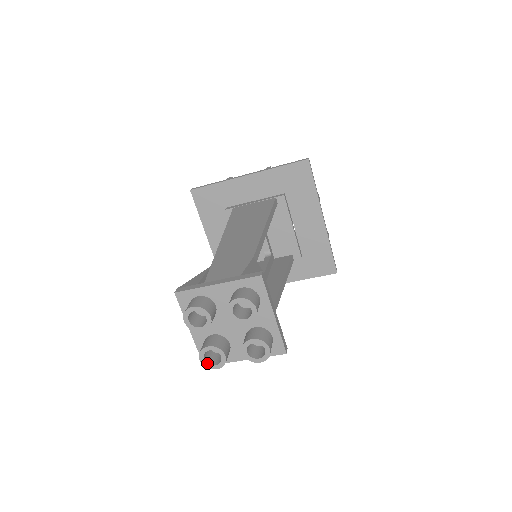
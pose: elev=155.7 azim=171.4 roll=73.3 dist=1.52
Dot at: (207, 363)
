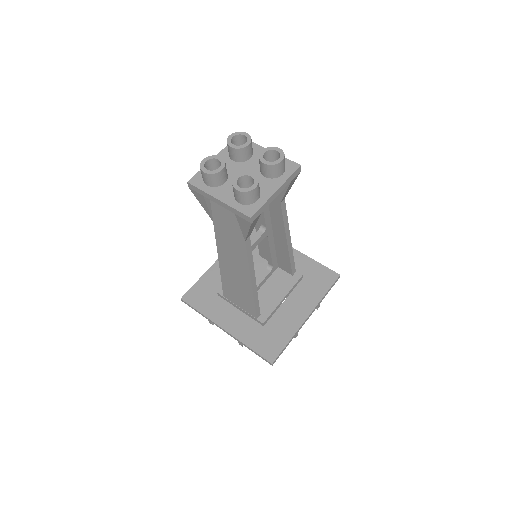
Dot at: (204, 165)
